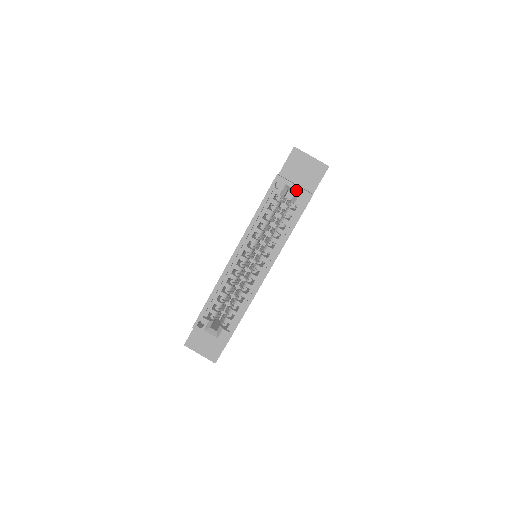
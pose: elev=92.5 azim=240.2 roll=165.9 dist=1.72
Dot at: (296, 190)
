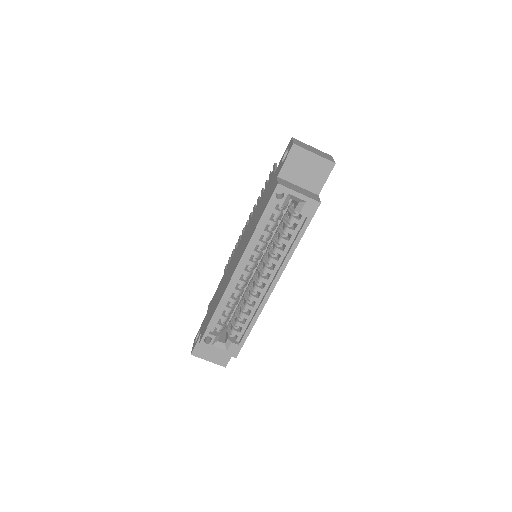
Dot at: (301, 199)
